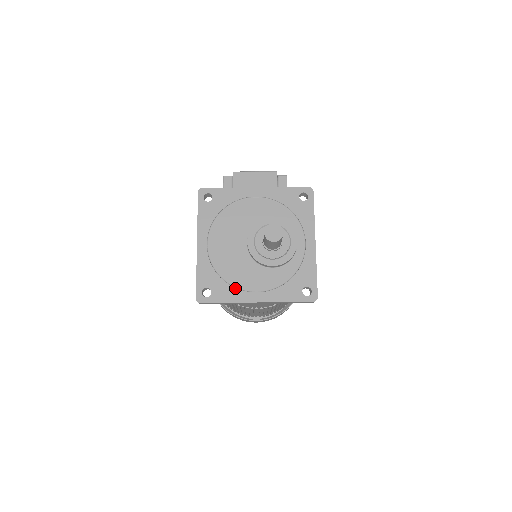
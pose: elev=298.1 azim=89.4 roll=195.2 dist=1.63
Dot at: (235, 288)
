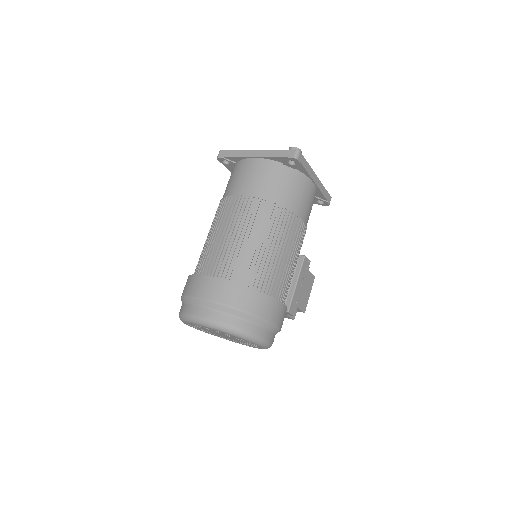
Dot at: occluded
